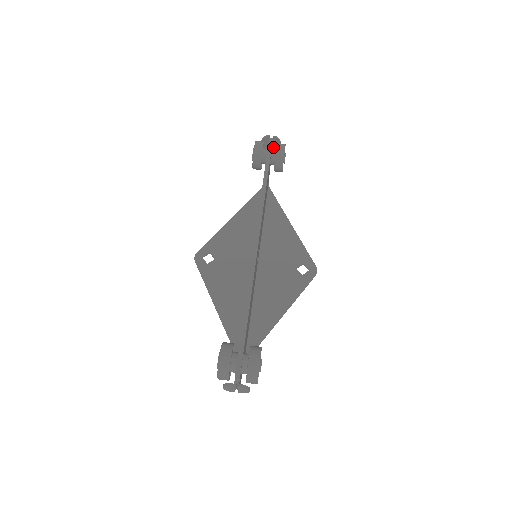
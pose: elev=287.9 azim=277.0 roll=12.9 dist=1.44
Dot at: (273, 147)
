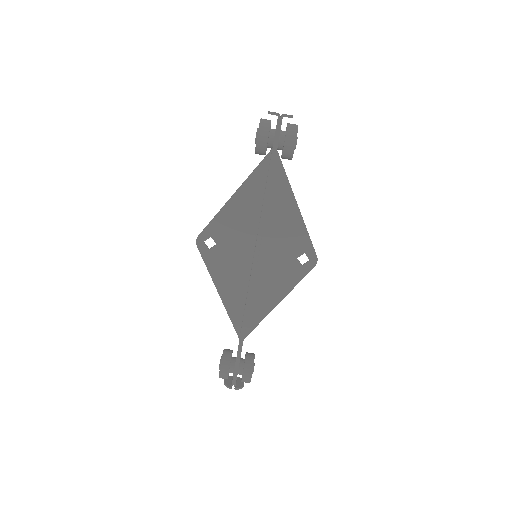
Dot at: occluded
